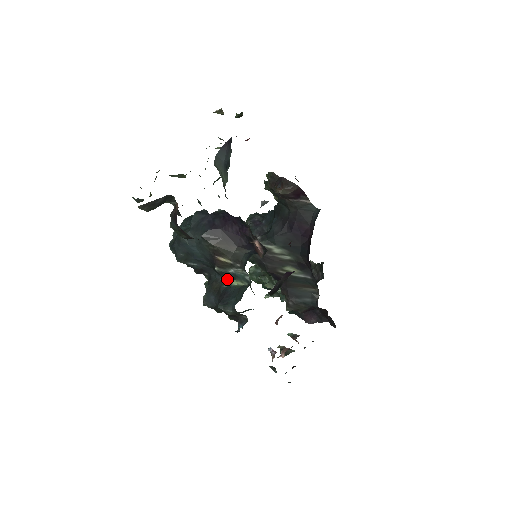
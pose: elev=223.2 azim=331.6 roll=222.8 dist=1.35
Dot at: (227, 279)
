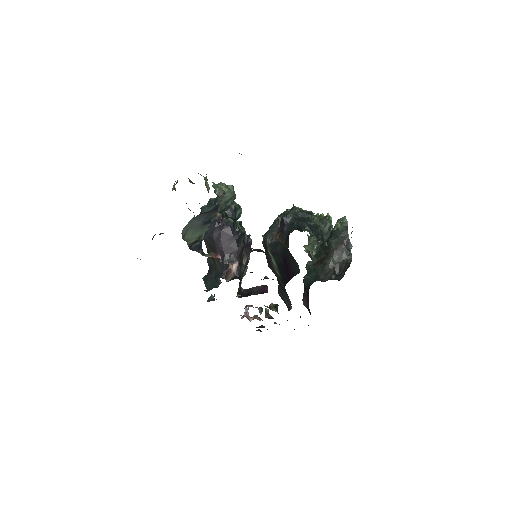
Dot at: occluded
